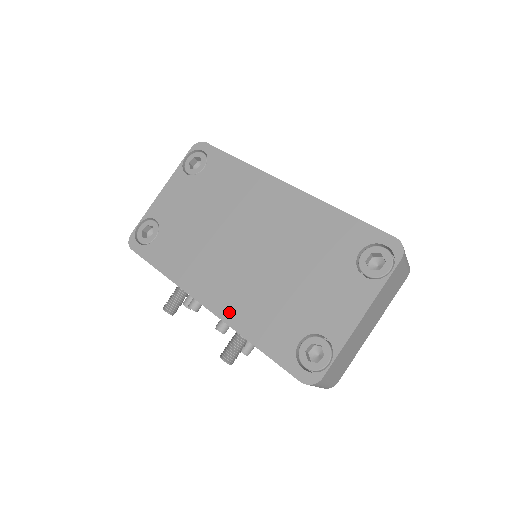
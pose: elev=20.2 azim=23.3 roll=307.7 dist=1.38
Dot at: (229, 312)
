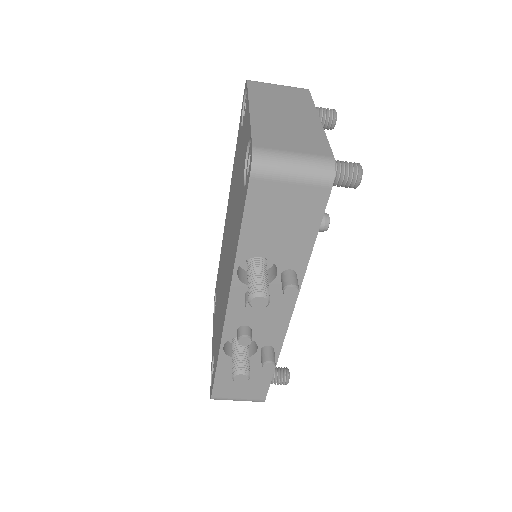
Dot at: (230, 277)
